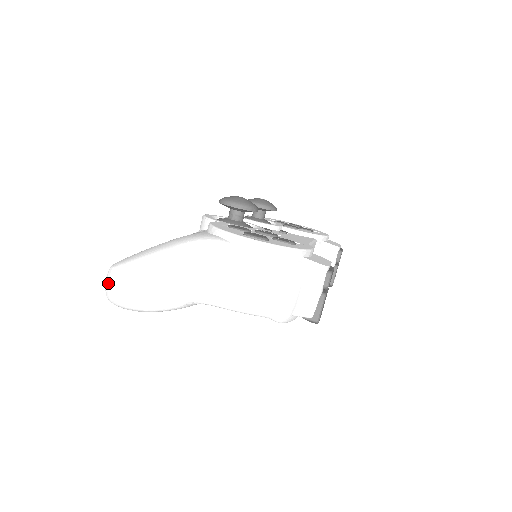
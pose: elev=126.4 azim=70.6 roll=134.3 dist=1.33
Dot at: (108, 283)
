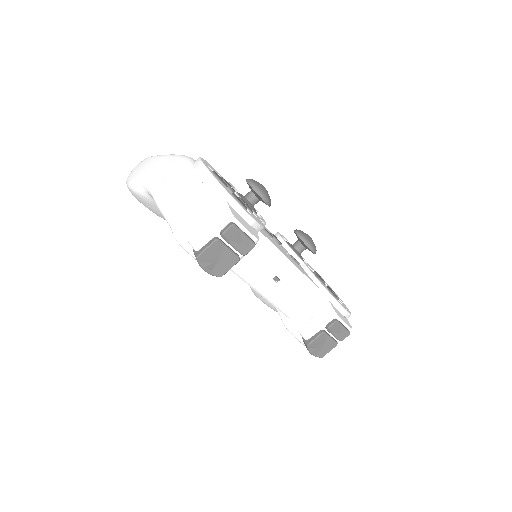
Dot at: occluded
